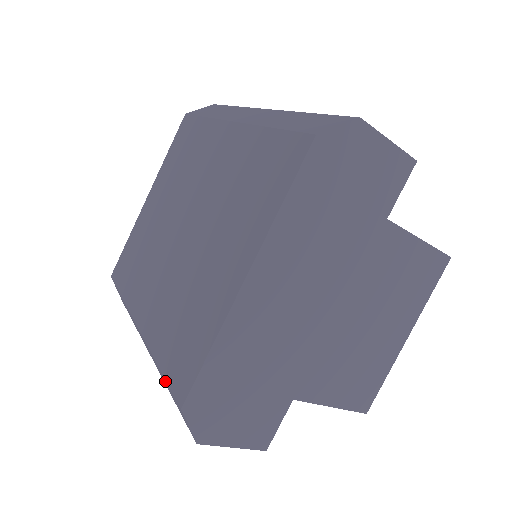
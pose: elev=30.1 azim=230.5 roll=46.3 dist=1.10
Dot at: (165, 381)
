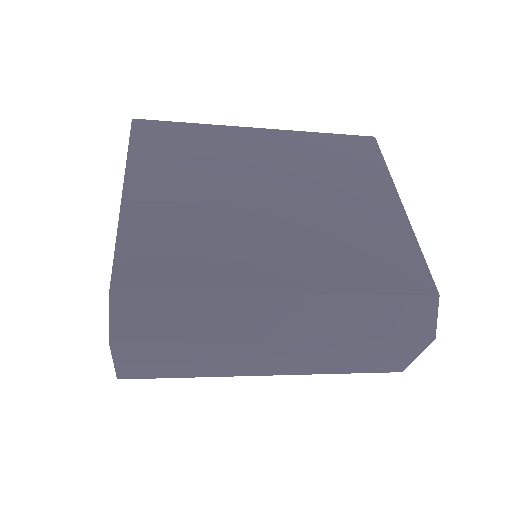
Dot at: (380, 309)
